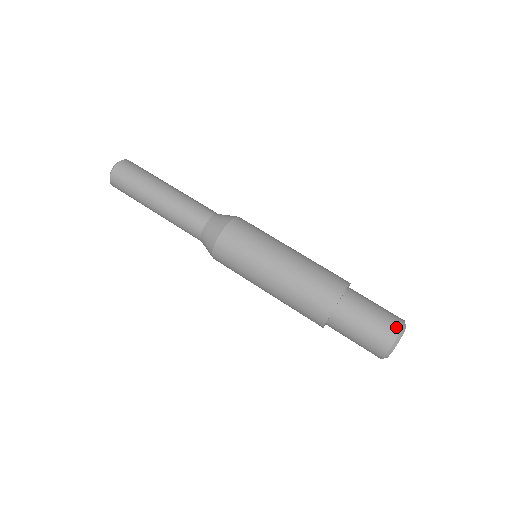
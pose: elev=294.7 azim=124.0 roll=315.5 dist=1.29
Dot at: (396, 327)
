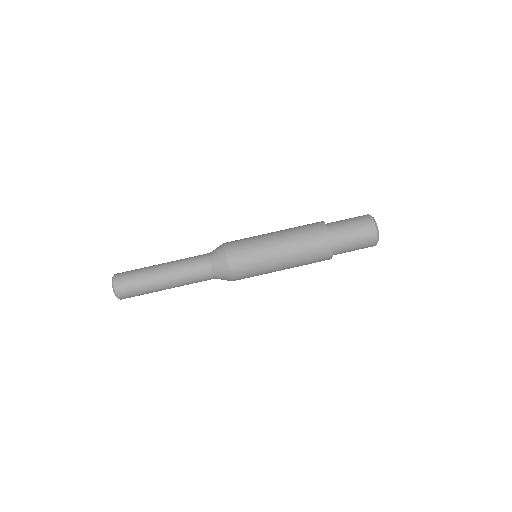
Dot at: (372, 229)
